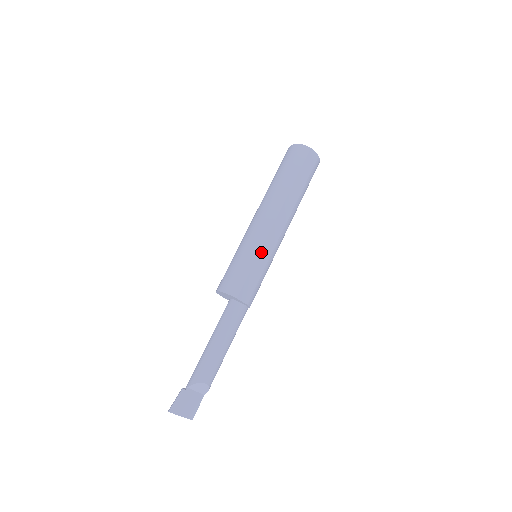
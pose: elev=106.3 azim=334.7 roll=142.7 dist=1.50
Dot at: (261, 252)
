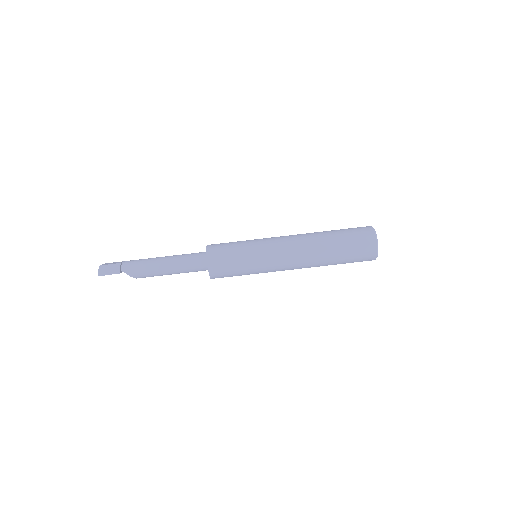
Dot at: occluded
